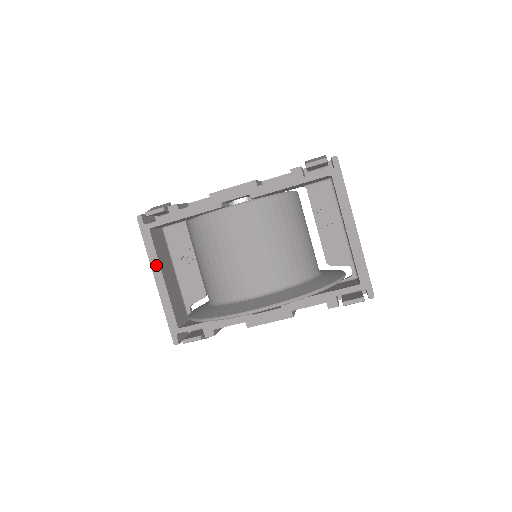
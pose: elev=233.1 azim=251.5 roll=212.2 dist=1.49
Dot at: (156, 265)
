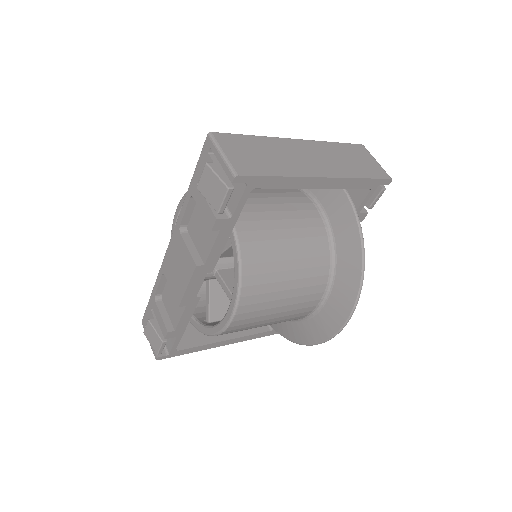
Dot at: (211, 346)
